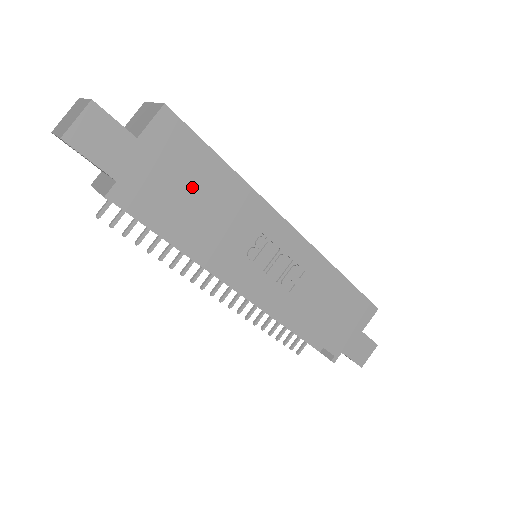
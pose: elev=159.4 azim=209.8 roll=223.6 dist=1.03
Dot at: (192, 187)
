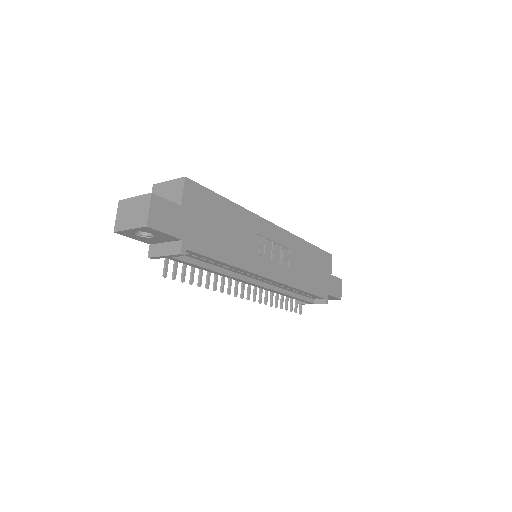
Dot at: (218, 224)
